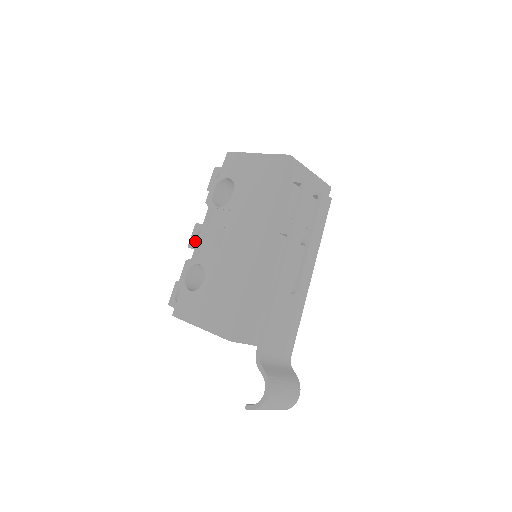
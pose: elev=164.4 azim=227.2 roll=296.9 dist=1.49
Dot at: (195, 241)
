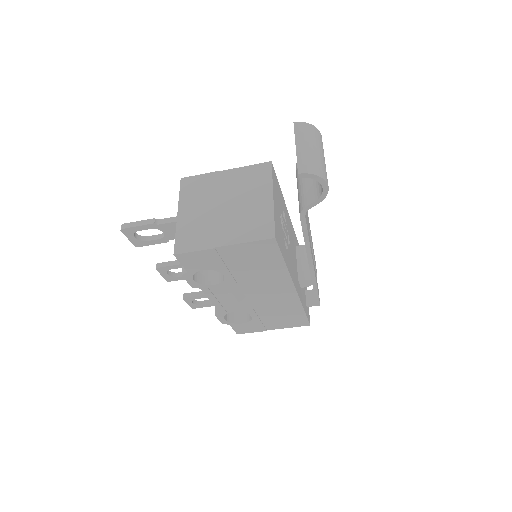
Dot at: occluded
